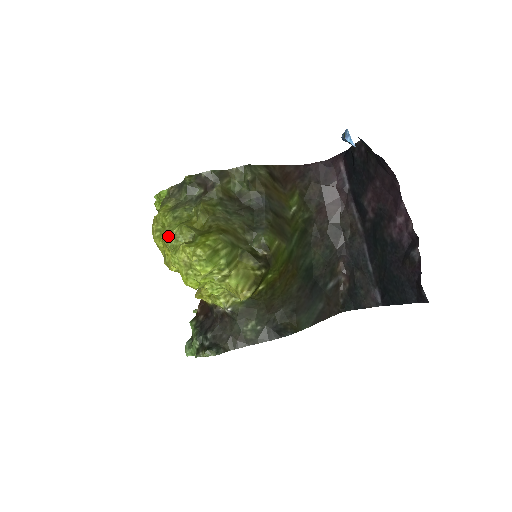
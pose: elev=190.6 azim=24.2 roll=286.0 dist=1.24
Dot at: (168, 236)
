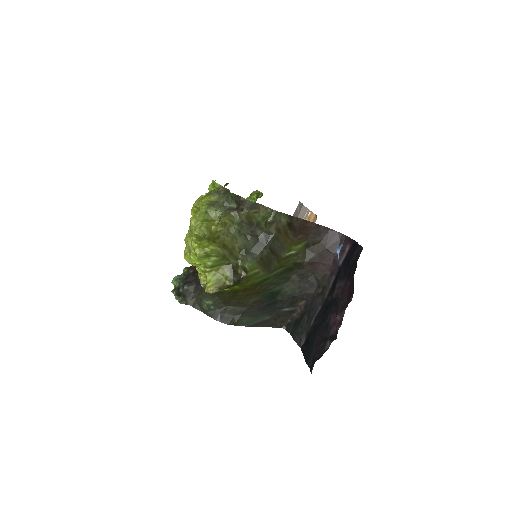
Dot at: (193, 222)
